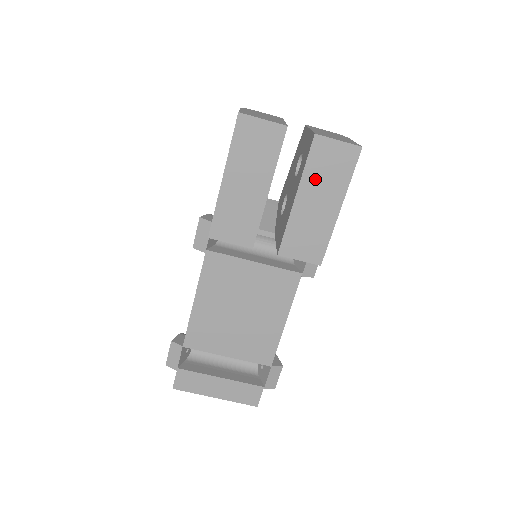
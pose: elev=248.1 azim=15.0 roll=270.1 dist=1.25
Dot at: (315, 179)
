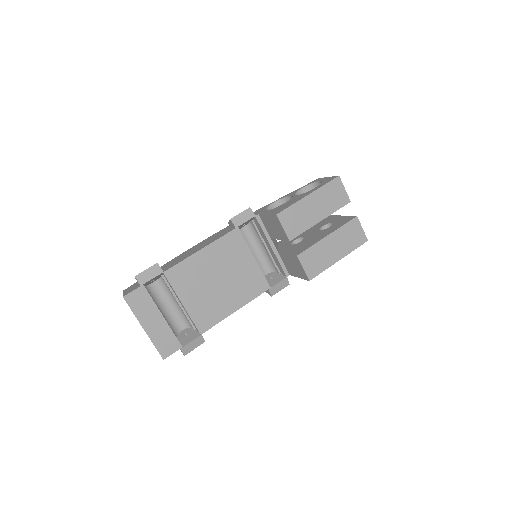
Dot at: (342, 235)
